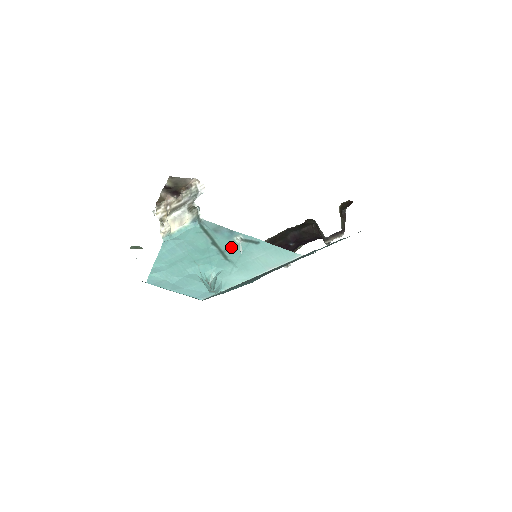
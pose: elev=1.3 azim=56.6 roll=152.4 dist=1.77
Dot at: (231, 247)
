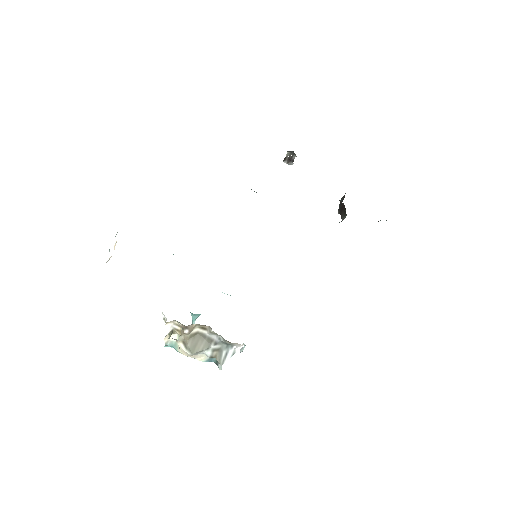
Dot at: occluded
